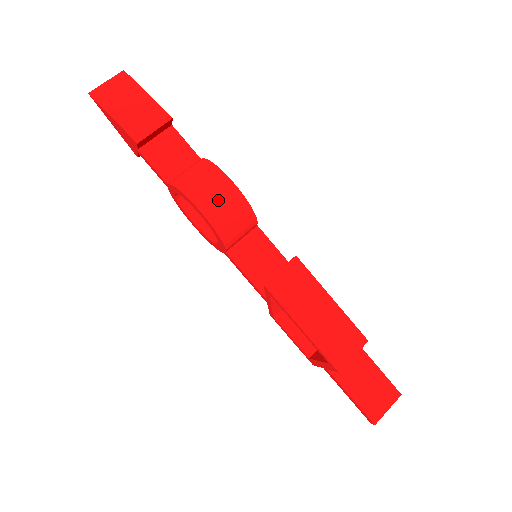
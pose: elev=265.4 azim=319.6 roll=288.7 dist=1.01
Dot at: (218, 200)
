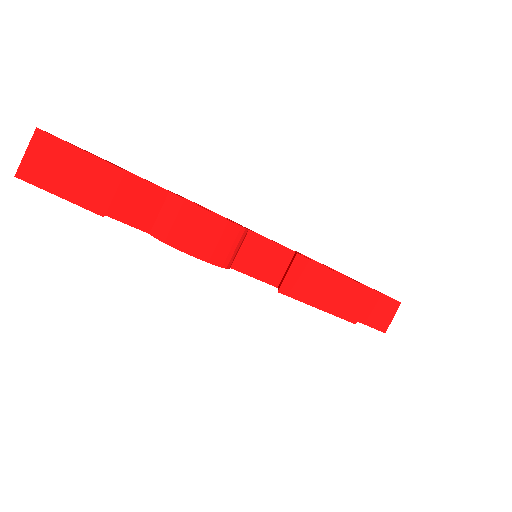
Dot at: (211, 240)
